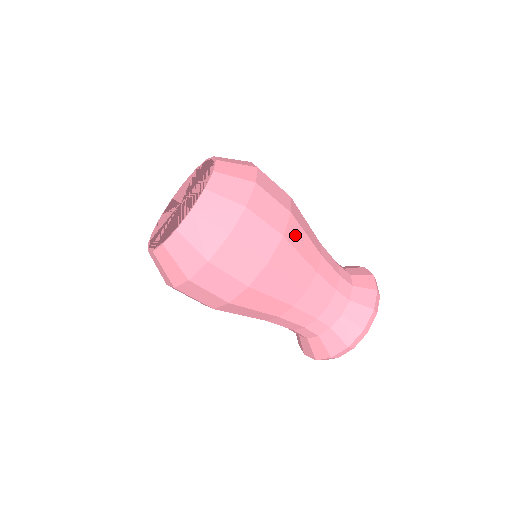
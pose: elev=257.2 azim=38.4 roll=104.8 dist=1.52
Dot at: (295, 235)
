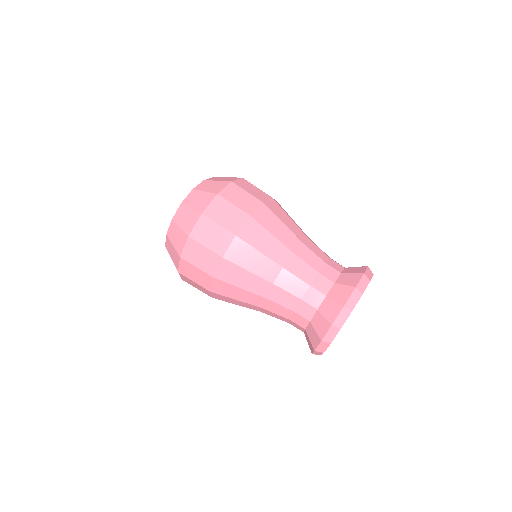
Dot at: (253, 234)
